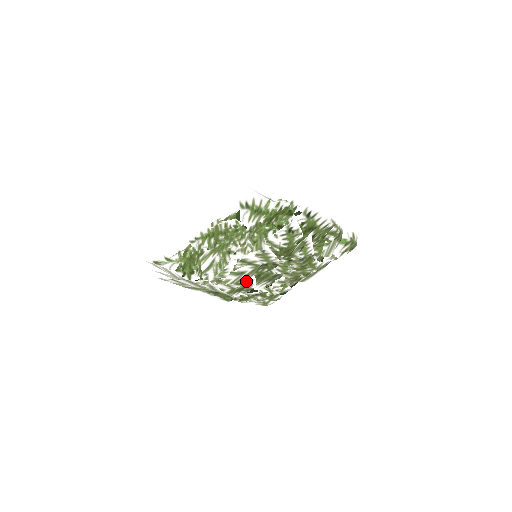
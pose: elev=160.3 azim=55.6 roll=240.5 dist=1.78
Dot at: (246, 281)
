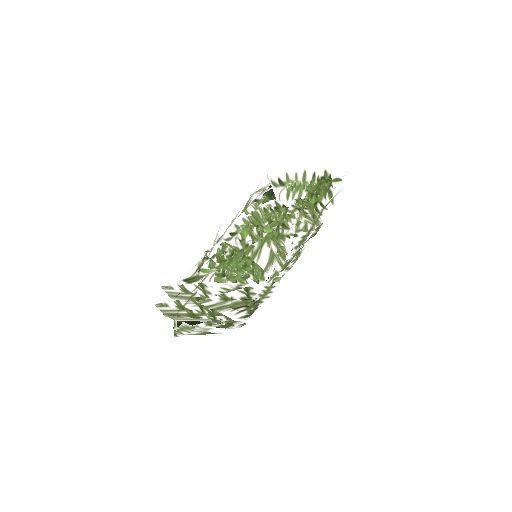
Dot at: occluded
